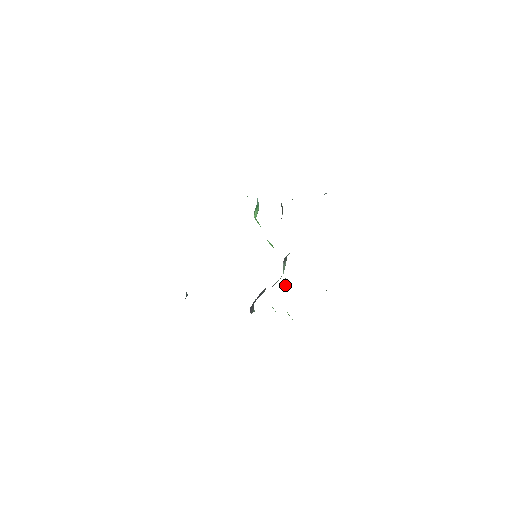
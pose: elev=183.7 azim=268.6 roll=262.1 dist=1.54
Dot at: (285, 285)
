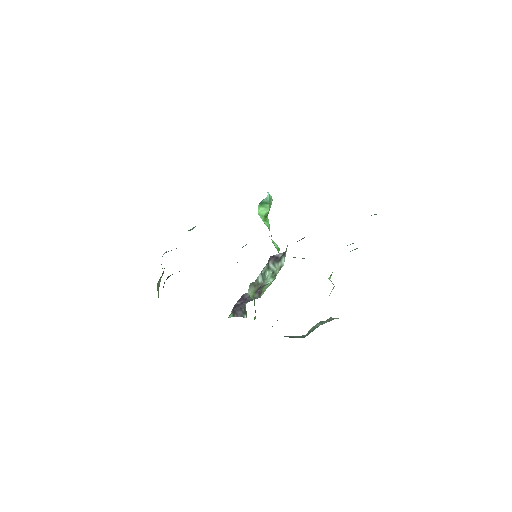
Dot at: (260, 284)
